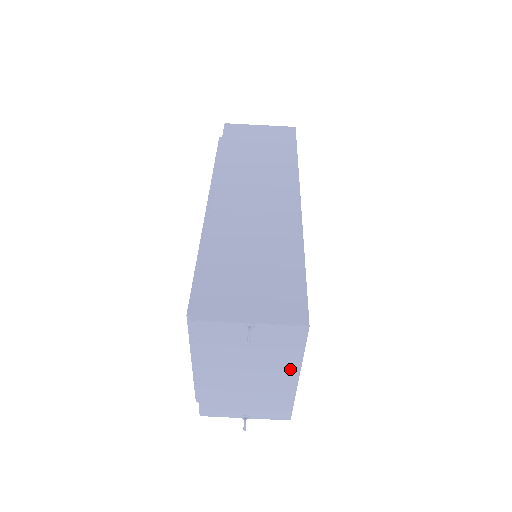
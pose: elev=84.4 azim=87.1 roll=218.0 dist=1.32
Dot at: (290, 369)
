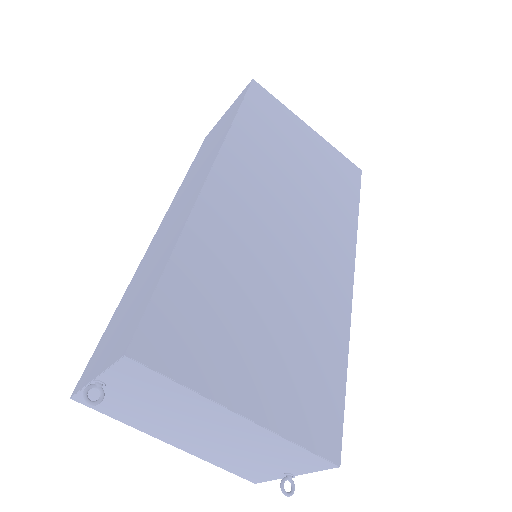
Dot at: (212, 408)
